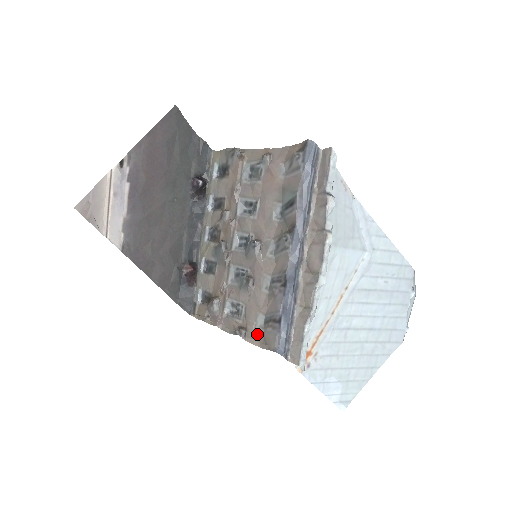
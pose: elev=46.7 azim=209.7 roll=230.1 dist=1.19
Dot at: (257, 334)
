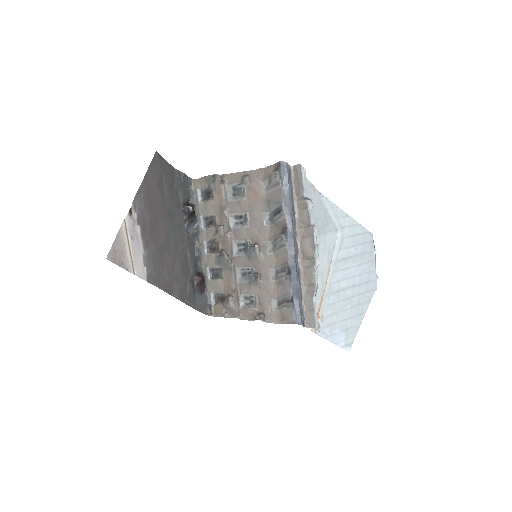
Dot at: (274, 315)
